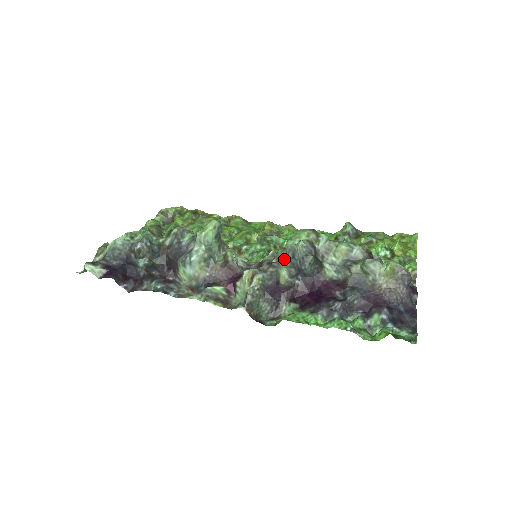
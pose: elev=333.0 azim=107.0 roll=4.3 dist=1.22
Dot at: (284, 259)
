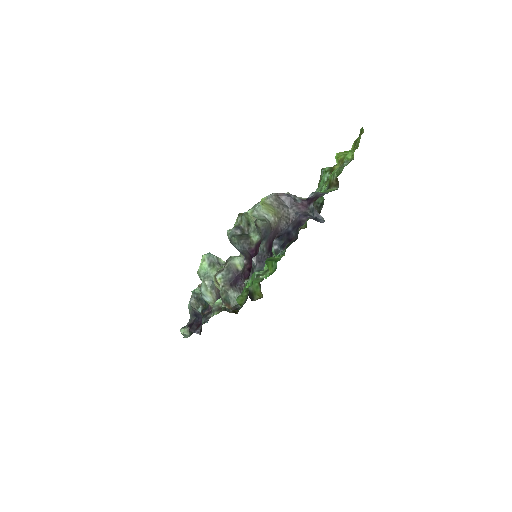
Dot at: occluded
